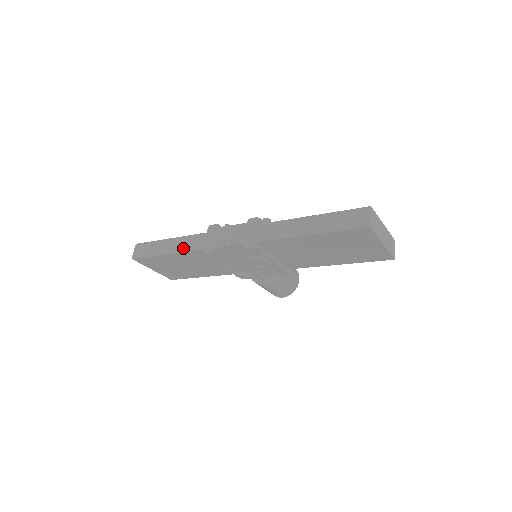
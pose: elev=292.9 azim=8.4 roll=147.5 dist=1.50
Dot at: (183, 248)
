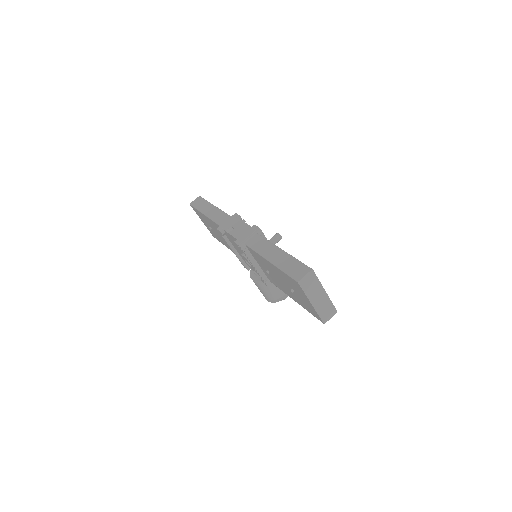
Dot at: (214, 217)
